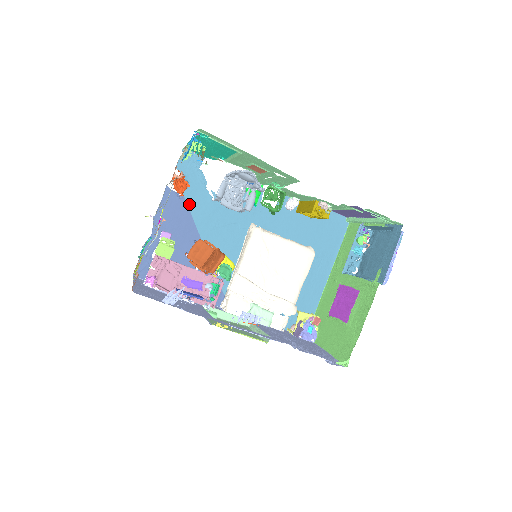
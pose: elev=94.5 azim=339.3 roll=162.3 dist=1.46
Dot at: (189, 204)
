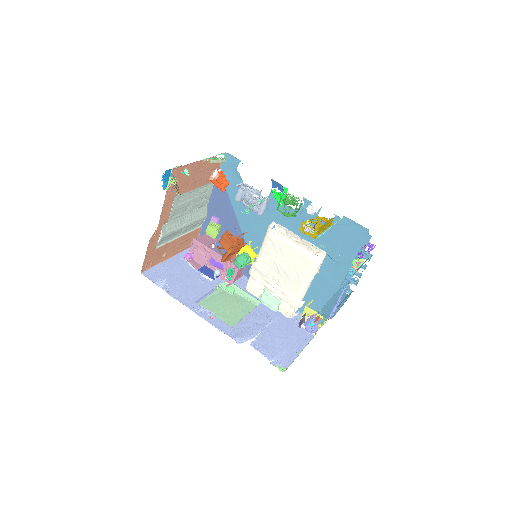
Dot at: (231, 198)
